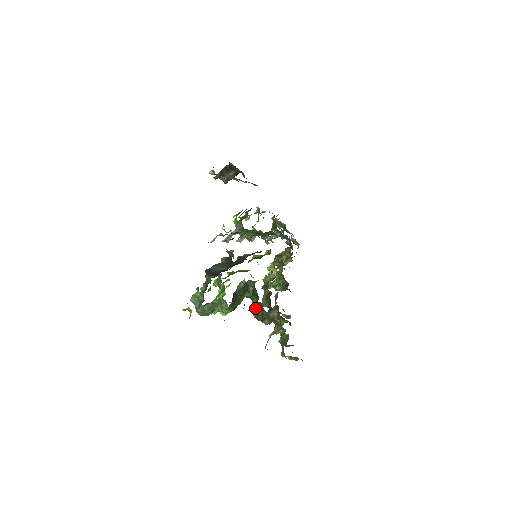
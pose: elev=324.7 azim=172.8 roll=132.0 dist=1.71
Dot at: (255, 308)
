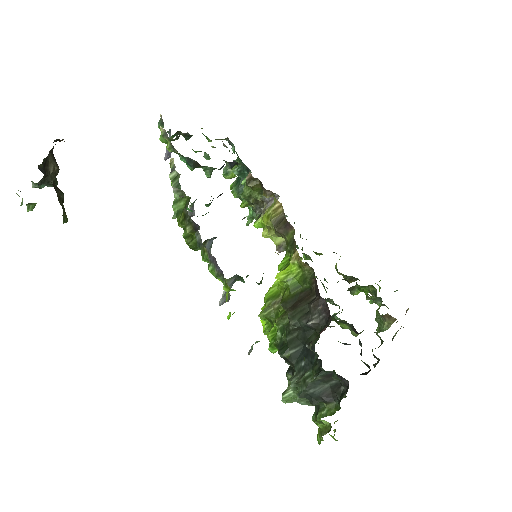
Dot at: (351, 331)
